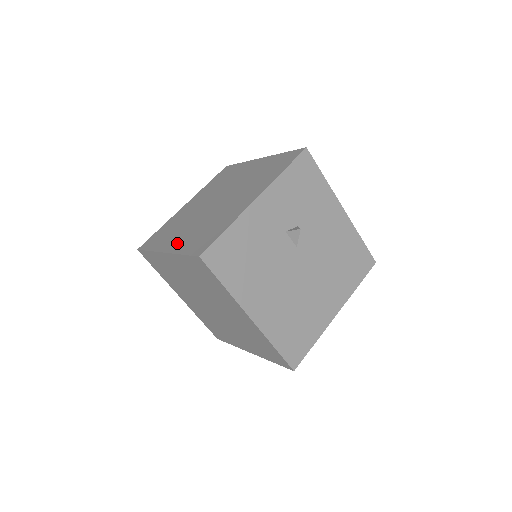
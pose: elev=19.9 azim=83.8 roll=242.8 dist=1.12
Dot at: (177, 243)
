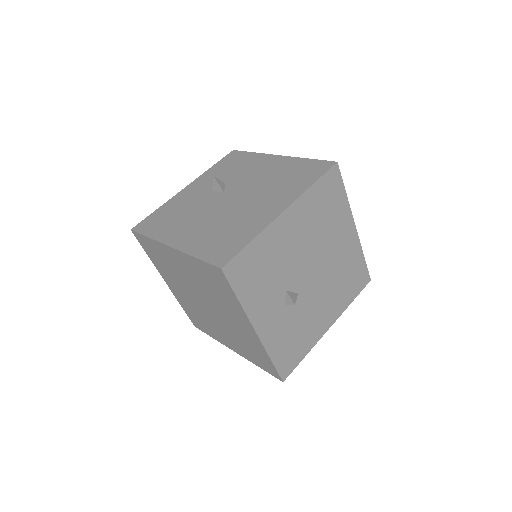
Dot at: occluded
